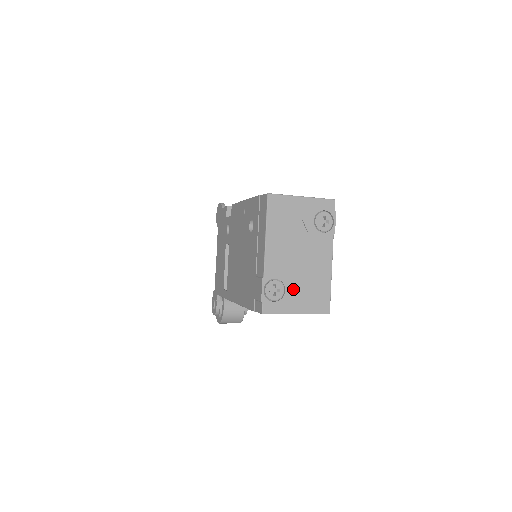
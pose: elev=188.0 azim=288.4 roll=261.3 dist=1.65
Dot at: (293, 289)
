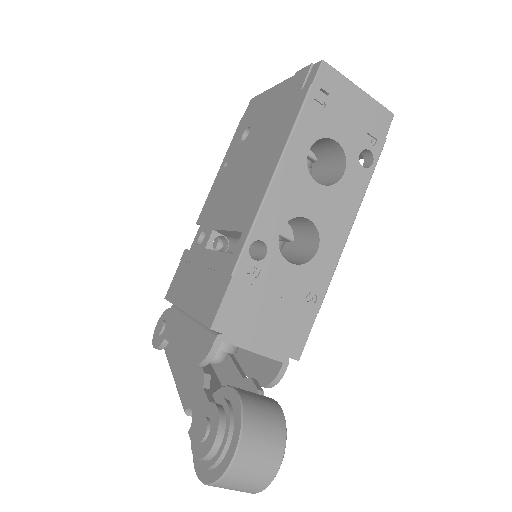
Dot at: occluded
